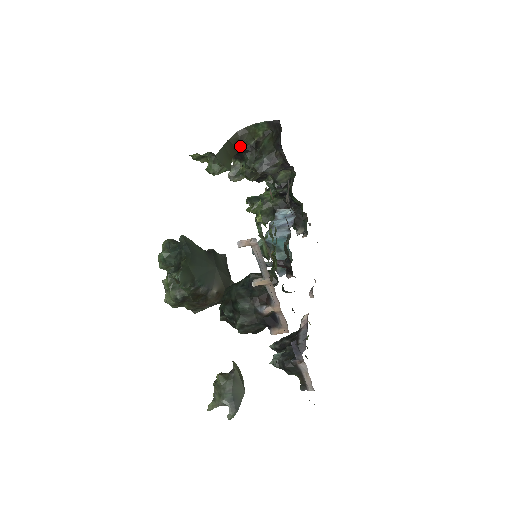
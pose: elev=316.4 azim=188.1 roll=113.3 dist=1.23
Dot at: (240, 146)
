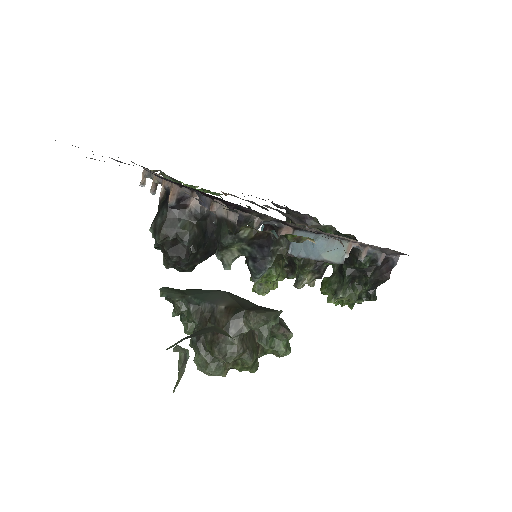
Dot at: occluded
